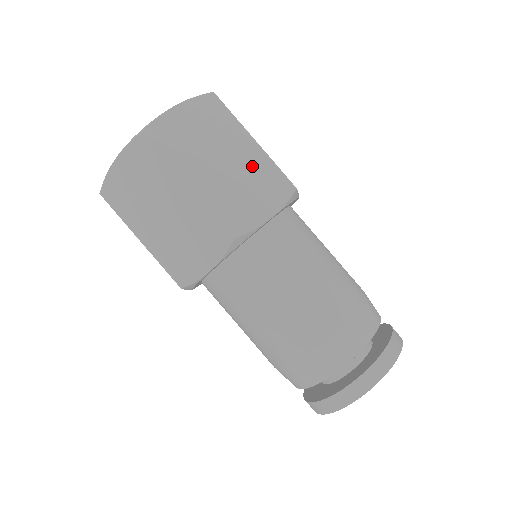
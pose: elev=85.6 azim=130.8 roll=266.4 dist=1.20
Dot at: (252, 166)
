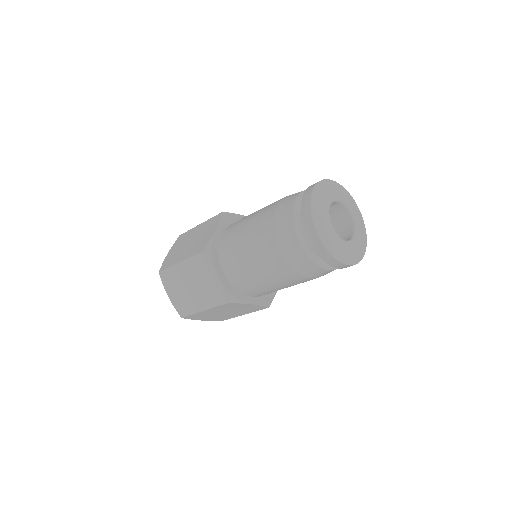
Dot at: (202, 230)
